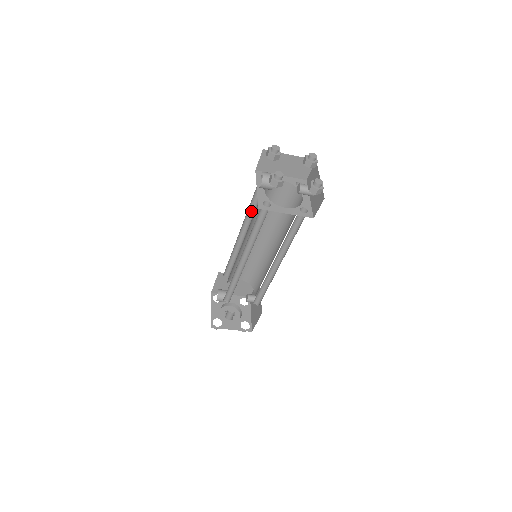
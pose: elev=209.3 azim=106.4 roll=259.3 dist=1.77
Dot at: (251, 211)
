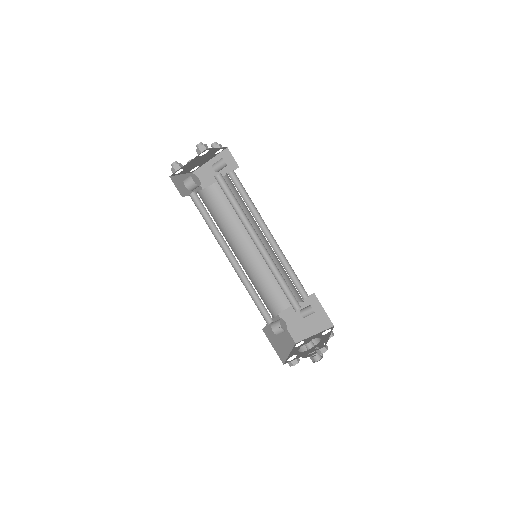
Dot at: occluded
